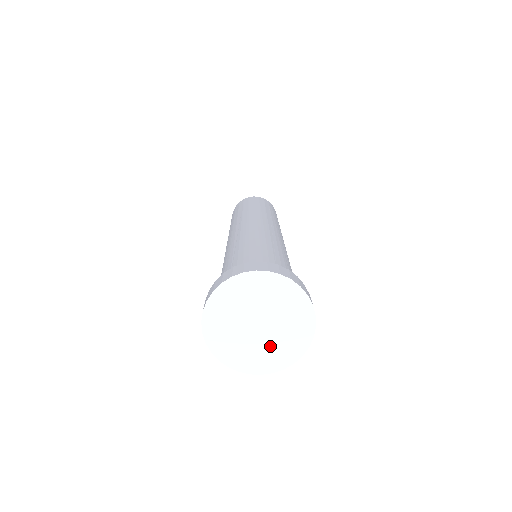
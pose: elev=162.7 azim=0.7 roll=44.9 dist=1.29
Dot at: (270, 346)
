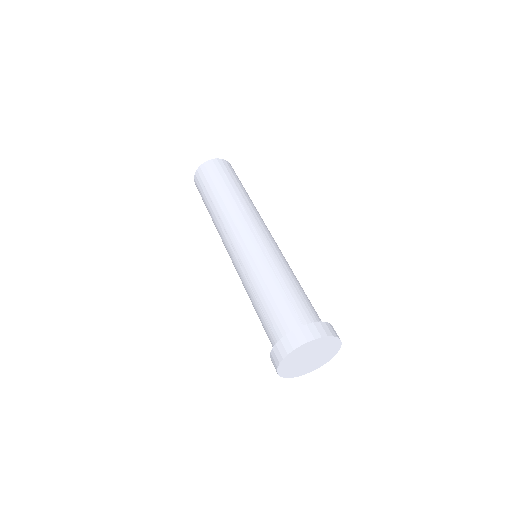
Dot at: (304, 367)
